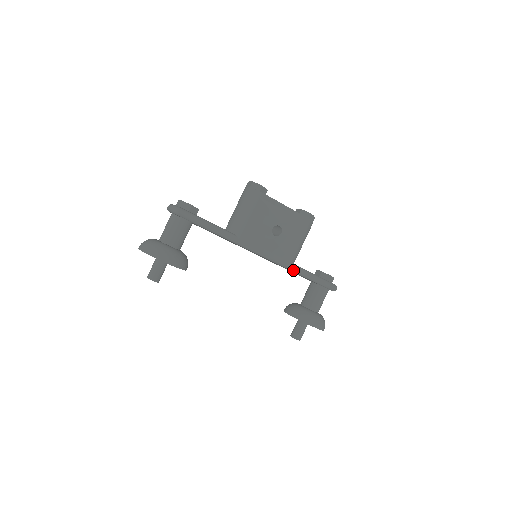
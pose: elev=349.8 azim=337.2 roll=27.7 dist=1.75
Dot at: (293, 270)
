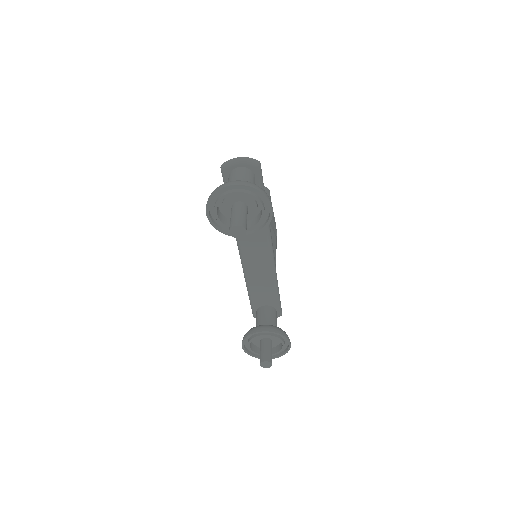
Dot at: (276, 279)
